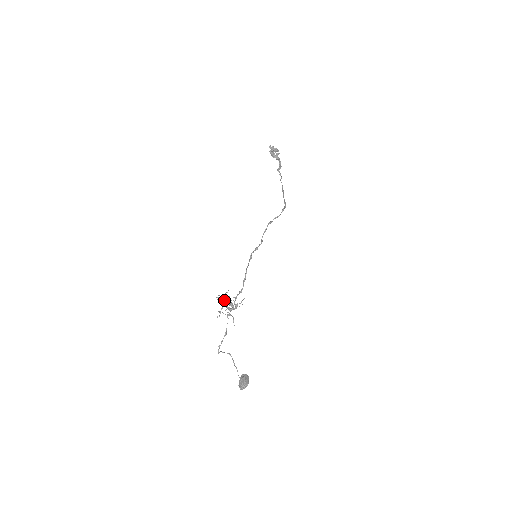
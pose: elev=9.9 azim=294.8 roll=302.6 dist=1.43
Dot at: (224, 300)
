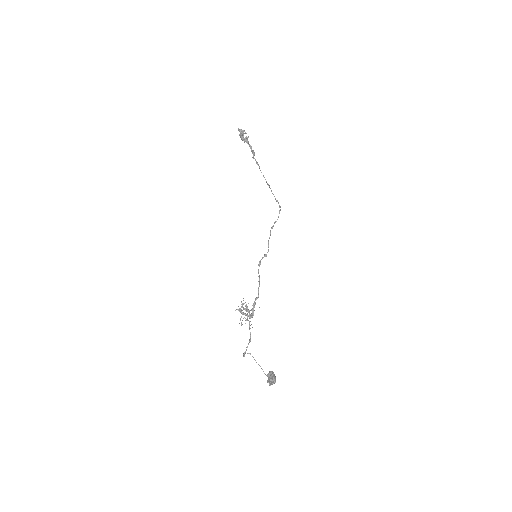
Dot at: (243, 309)
